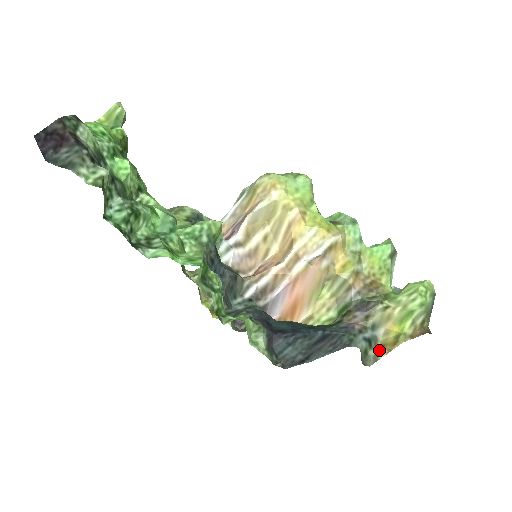
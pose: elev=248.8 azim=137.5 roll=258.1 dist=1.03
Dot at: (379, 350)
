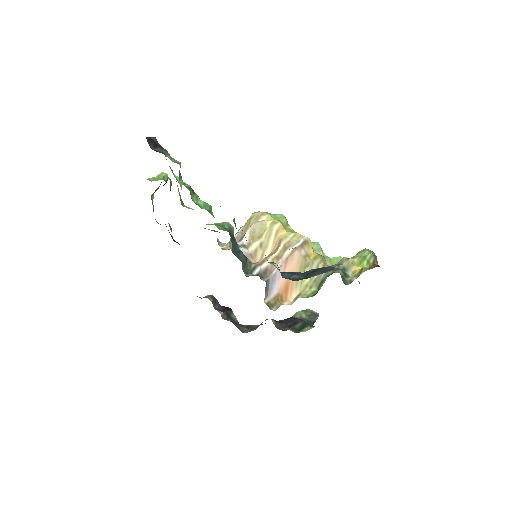
Dot at: (352, 278)
